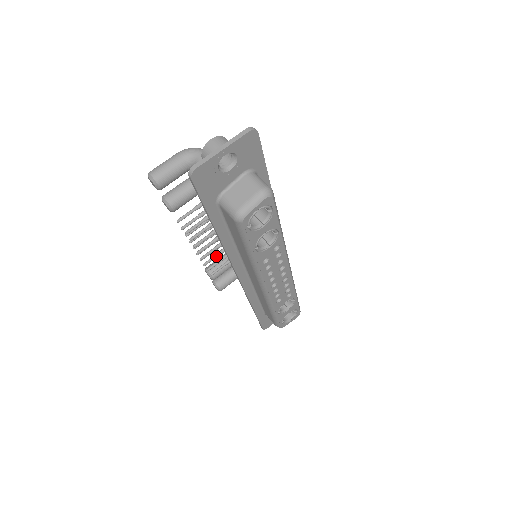
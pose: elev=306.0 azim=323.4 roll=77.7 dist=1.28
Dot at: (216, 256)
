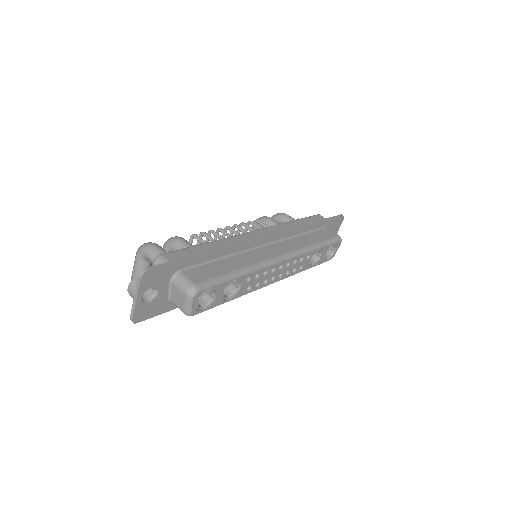
Dot at: occluded
